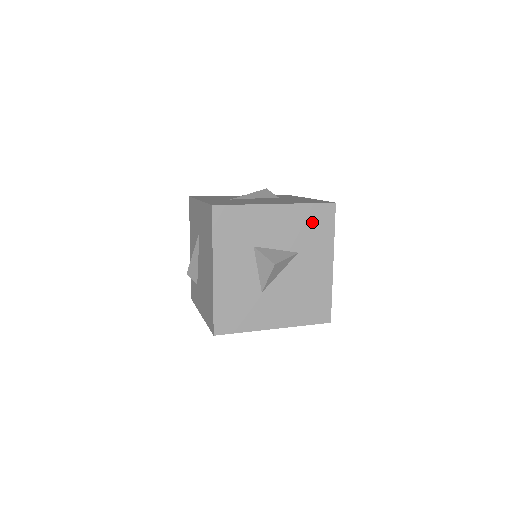
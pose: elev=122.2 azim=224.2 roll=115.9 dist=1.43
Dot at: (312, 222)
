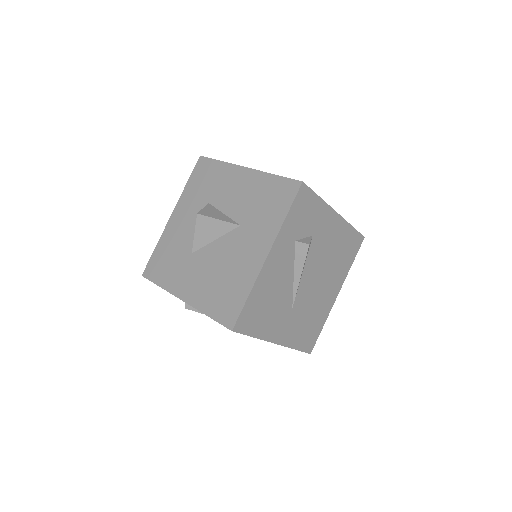
Dot at: (269, 196)
